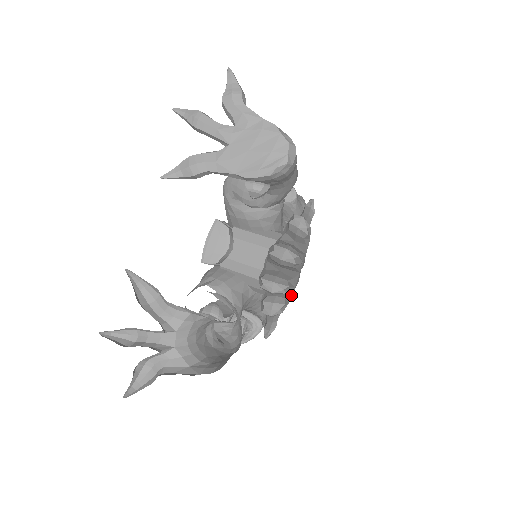
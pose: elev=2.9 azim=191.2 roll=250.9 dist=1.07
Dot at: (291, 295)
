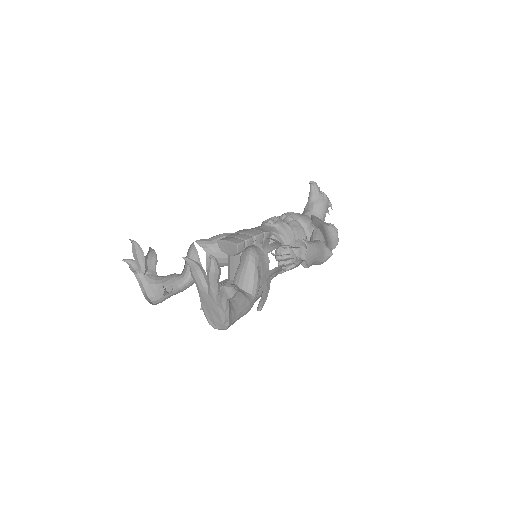
Dot at: occluded
